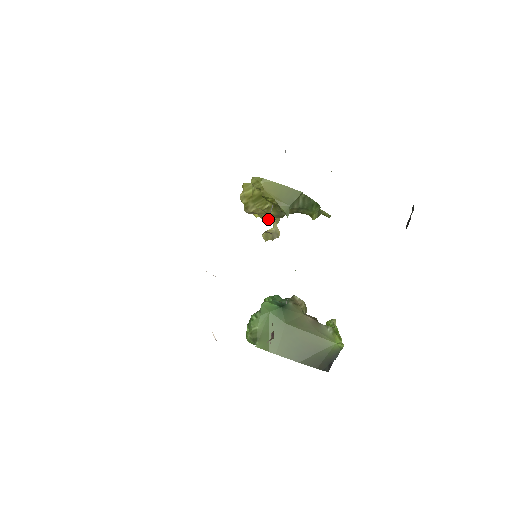
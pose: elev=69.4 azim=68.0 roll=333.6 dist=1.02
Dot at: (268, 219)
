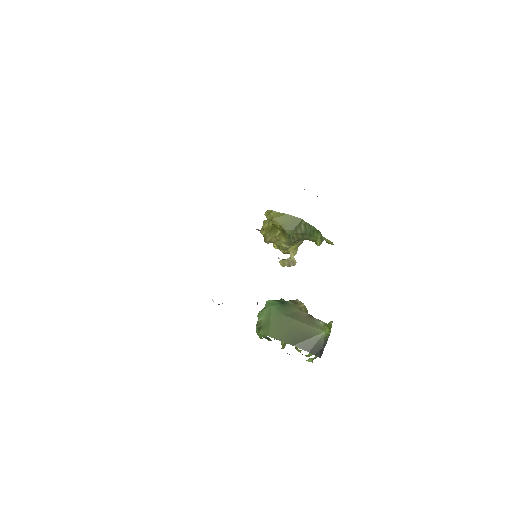
Dot at: (283, 248)
